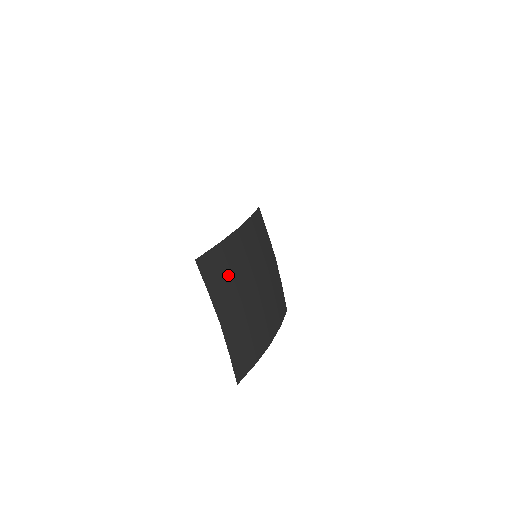
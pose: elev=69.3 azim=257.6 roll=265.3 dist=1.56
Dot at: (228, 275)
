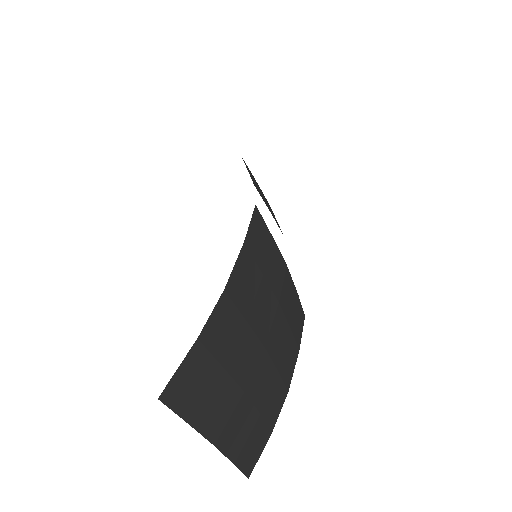
Dot at: (218, 374)
